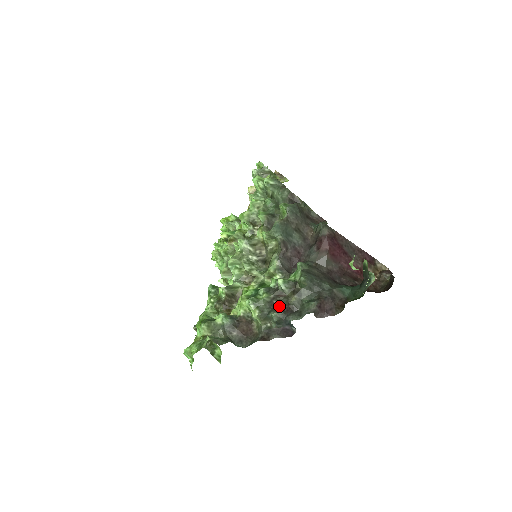
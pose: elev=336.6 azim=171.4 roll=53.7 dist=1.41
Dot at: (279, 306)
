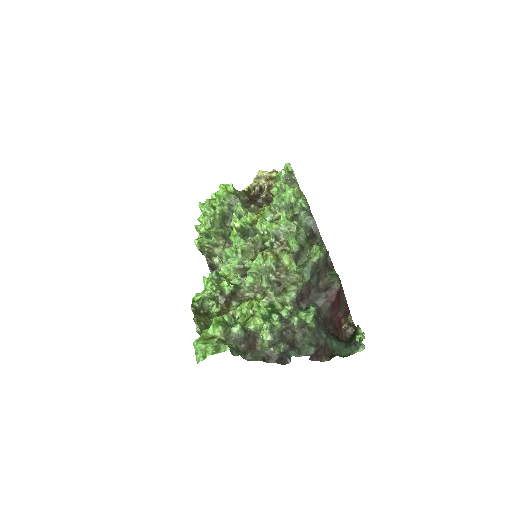
Dot at: (287, 339)
